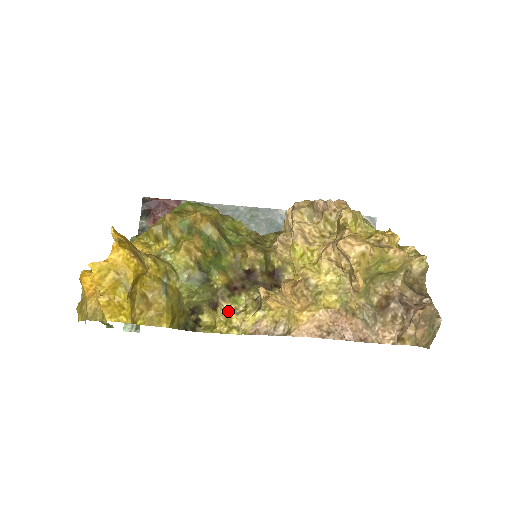
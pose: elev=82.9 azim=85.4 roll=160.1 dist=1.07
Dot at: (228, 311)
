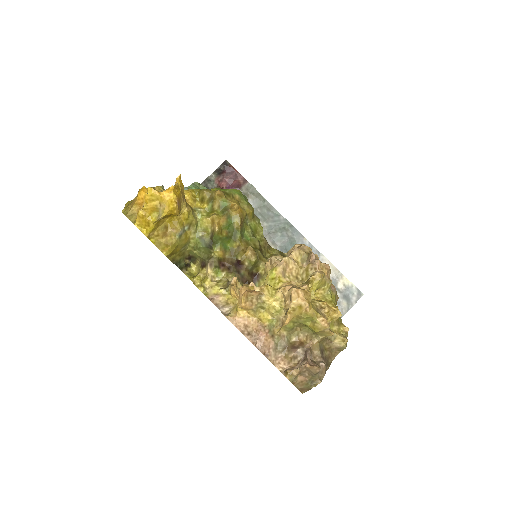
Dot at: (208, 275)
